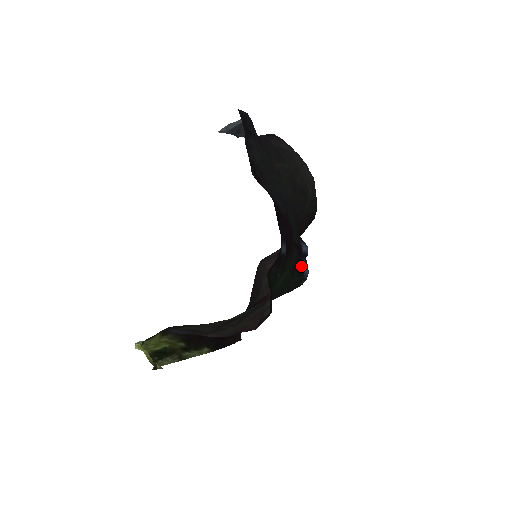
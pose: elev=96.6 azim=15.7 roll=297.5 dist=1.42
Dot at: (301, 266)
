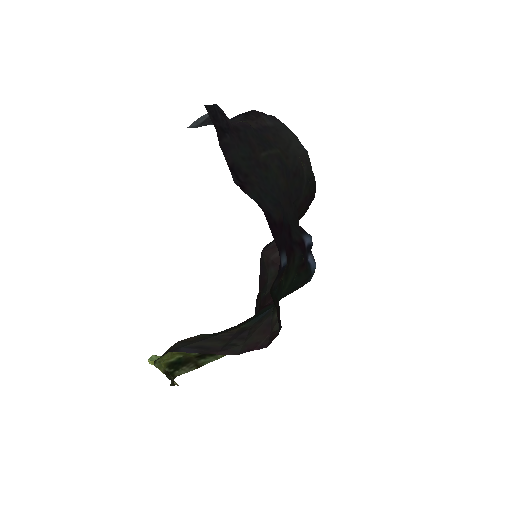
Dot at: (306, 263)
